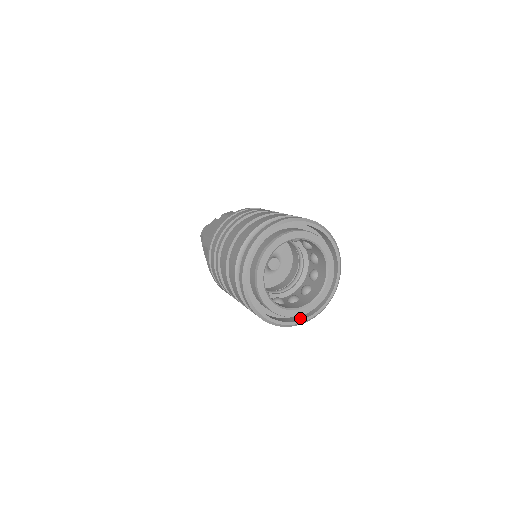
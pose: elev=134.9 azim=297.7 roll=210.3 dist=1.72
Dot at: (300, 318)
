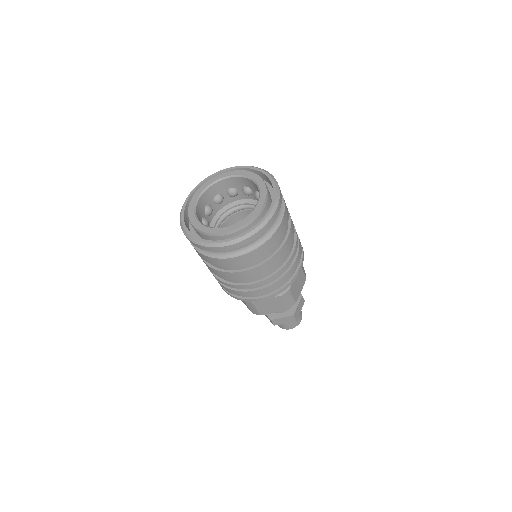
Dot at: occluded
